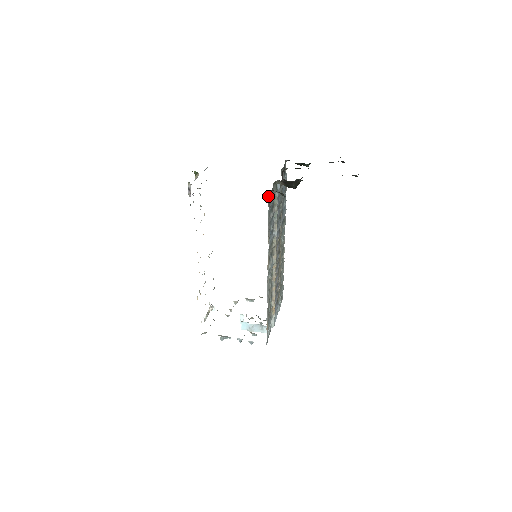
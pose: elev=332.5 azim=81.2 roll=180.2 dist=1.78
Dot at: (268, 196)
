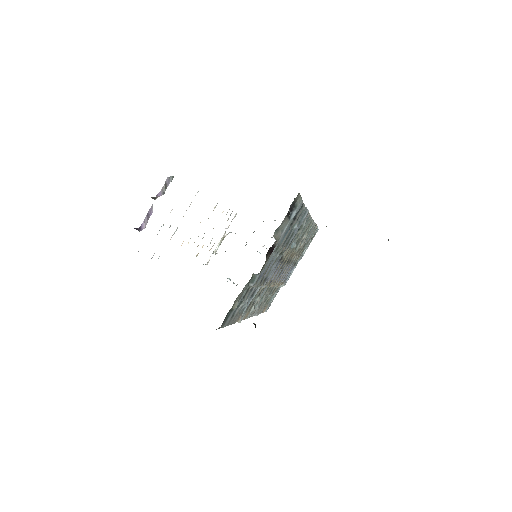
Dot at: (218, 328)
